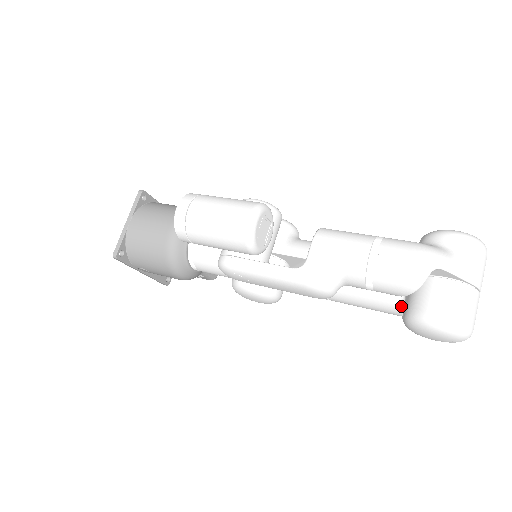
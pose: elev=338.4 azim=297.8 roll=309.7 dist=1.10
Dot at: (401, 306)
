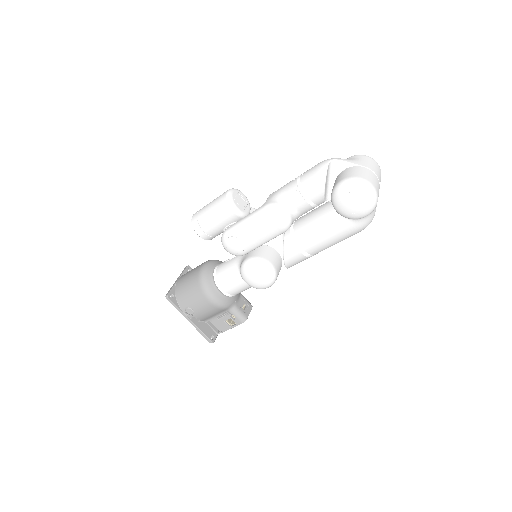
Dot at: occluded
